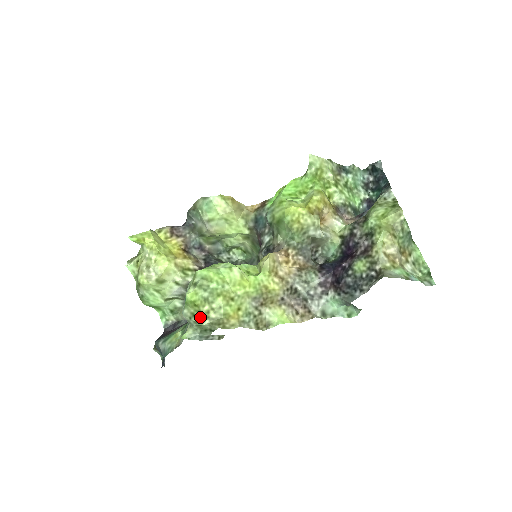
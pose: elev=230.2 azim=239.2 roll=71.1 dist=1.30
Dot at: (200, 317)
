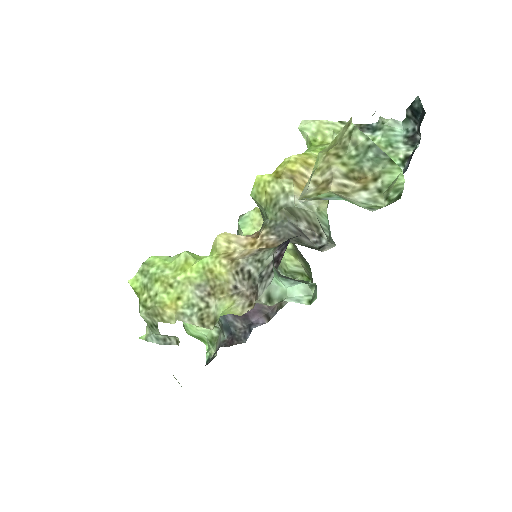
Dot at: occluded
